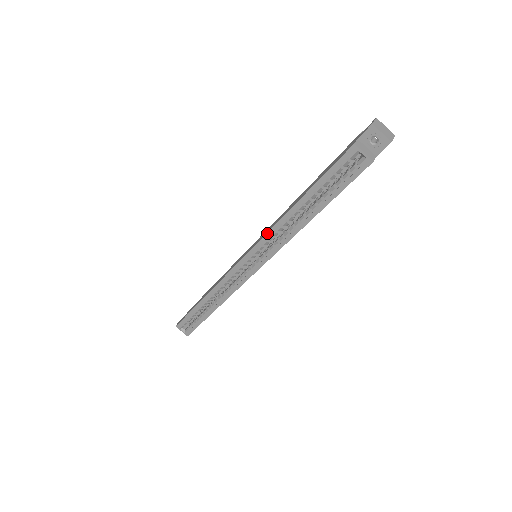
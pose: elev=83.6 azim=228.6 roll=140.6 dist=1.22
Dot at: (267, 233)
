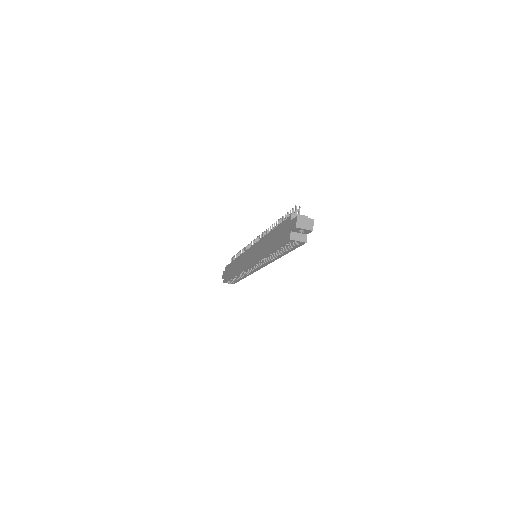
Dot at: (258, 260)
